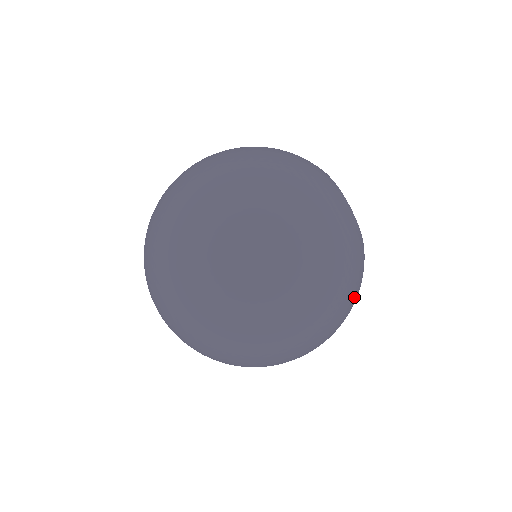
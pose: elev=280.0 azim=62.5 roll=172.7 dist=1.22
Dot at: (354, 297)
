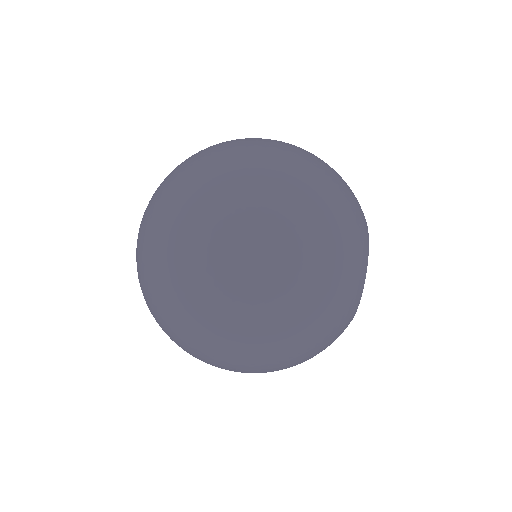
Dot at: (318, 342)
